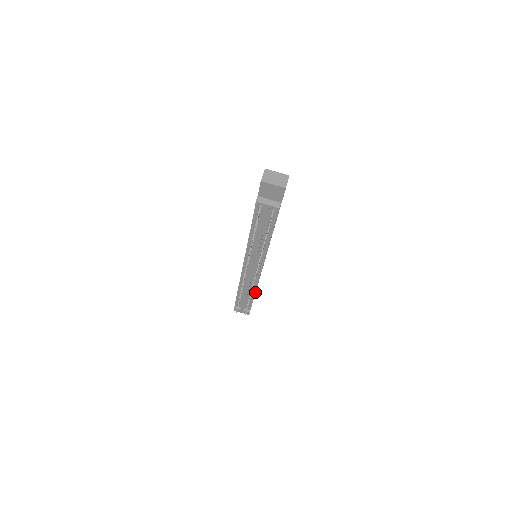
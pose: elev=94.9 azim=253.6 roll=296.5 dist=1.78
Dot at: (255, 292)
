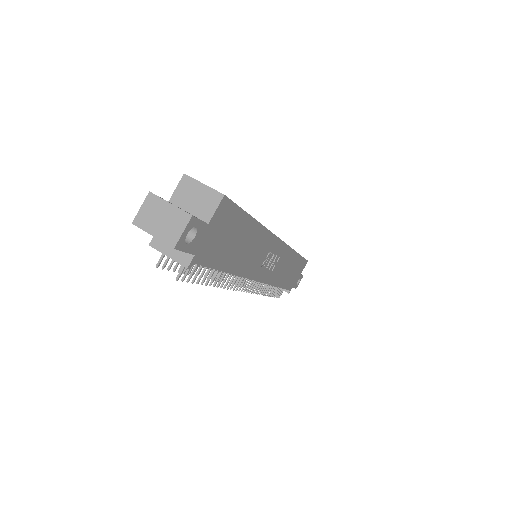
Dot at: (277, 286)
